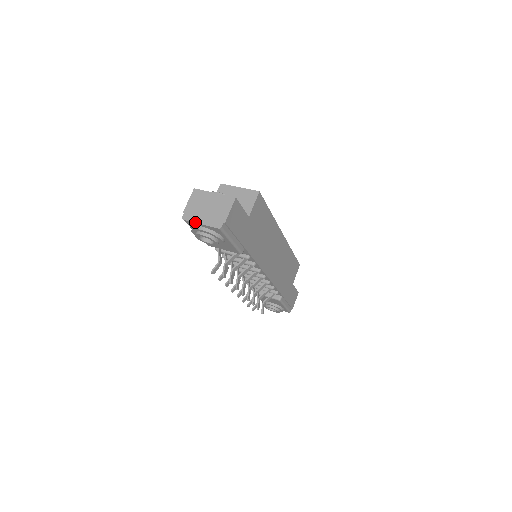
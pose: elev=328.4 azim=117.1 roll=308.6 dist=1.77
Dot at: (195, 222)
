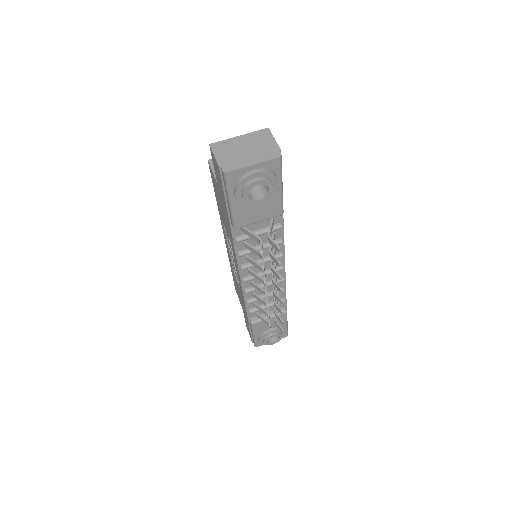
Dot at: (245, 166)
